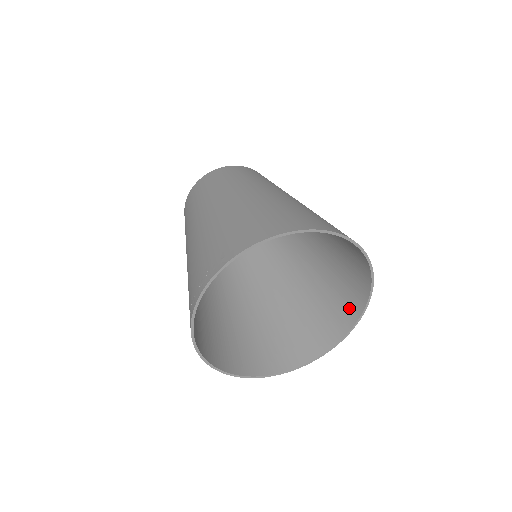
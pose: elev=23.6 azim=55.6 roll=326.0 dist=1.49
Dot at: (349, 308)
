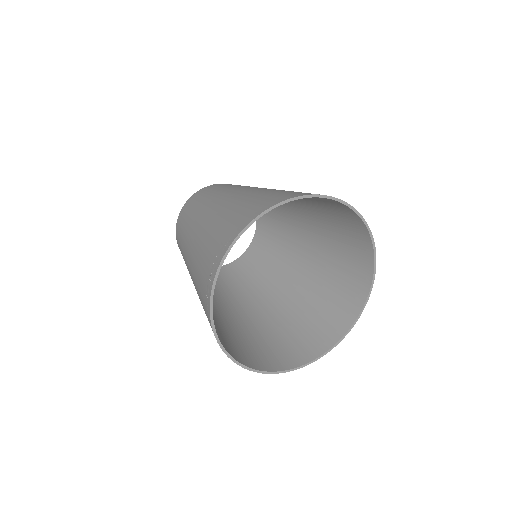
Dot at: (357, 284)
